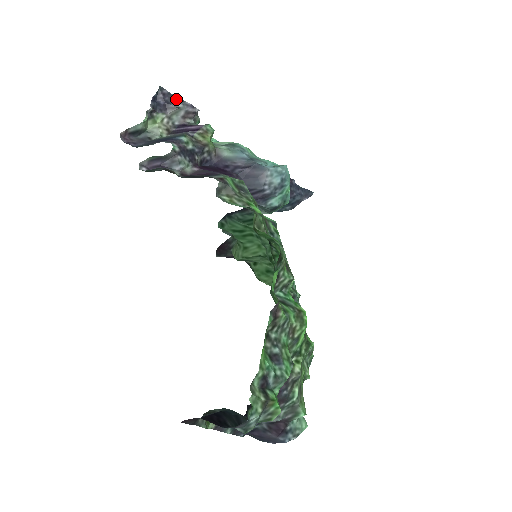
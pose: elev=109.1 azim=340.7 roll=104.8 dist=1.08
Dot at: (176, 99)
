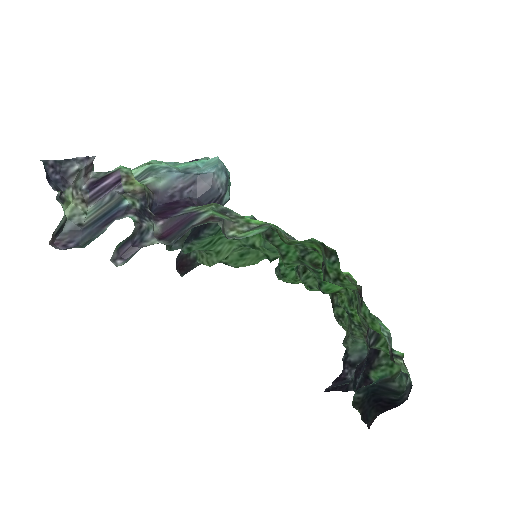
Dot at: (67, 162)
